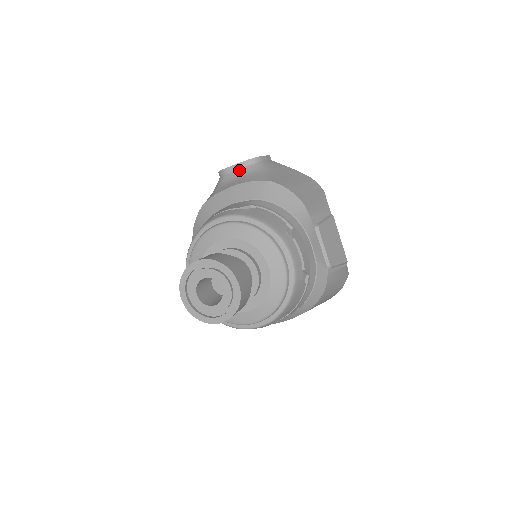
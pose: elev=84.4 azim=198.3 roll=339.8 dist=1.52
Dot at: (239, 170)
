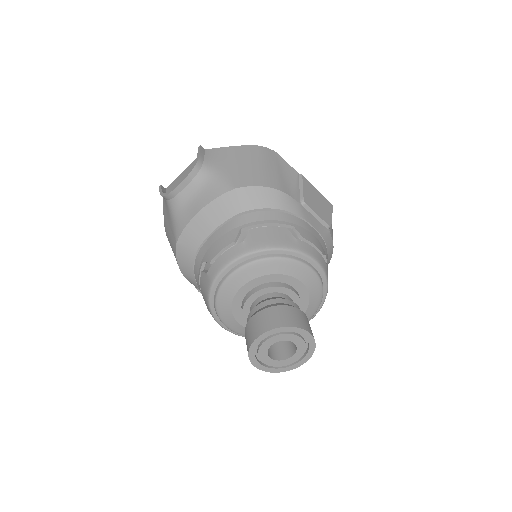
Dot at: (188, 187)
